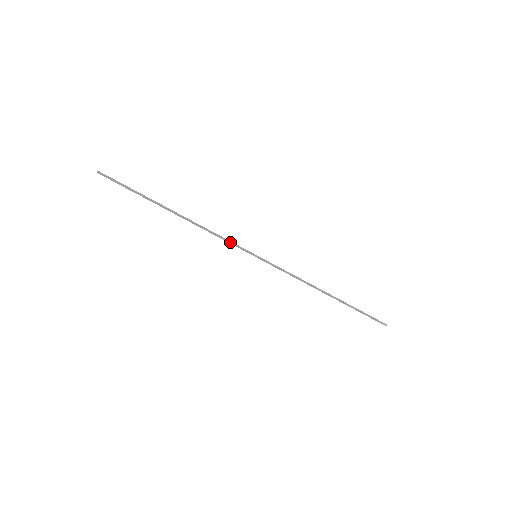
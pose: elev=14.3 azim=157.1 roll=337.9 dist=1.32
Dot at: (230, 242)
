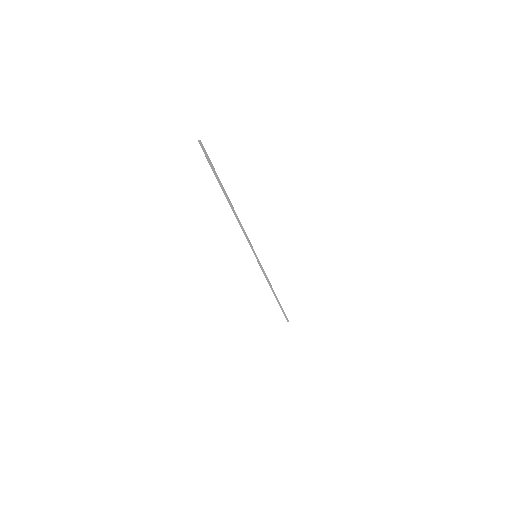
Dot at: (249, 240)
